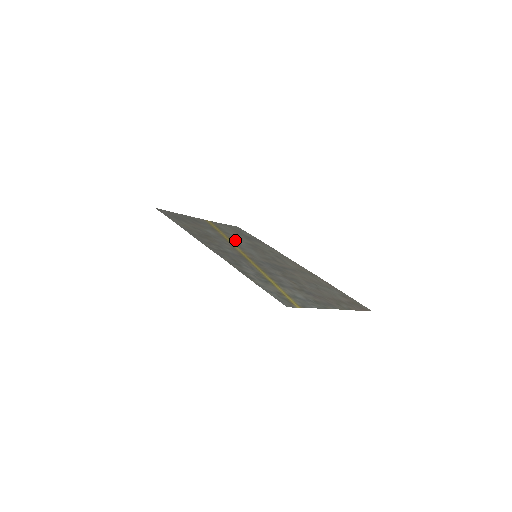
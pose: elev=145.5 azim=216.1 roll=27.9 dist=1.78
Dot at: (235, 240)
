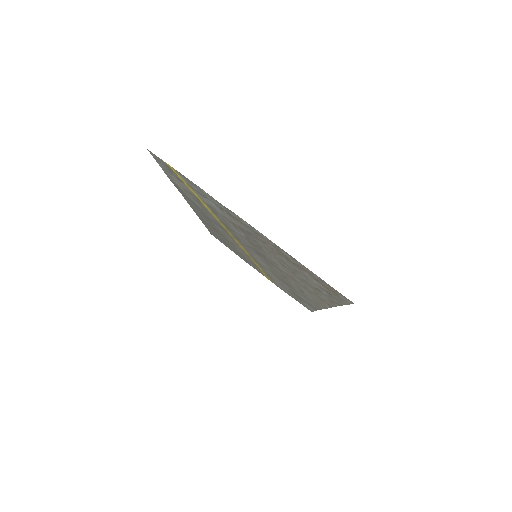
Dot at: (263, 267)
